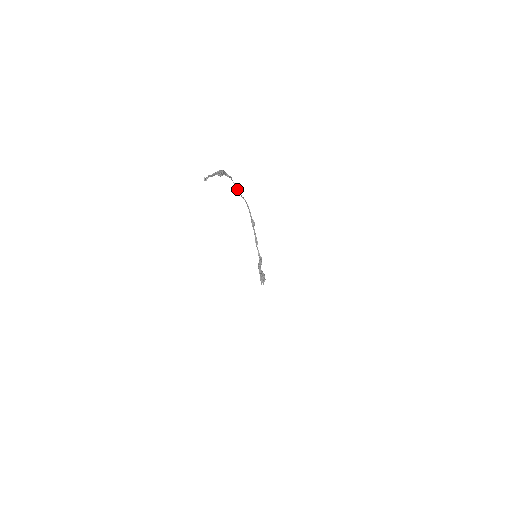
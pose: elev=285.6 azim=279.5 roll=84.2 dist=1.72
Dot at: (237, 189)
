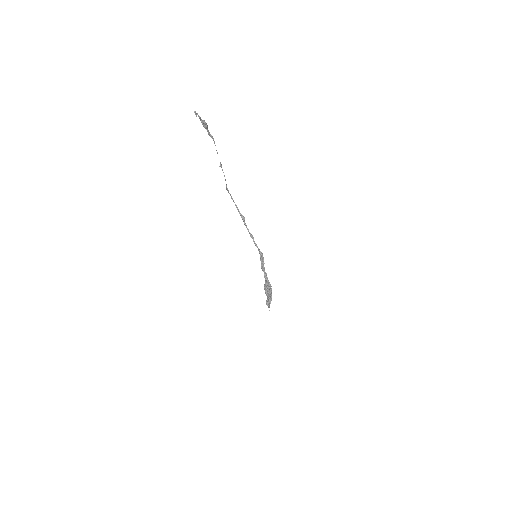
Dot at: (221, 165)
